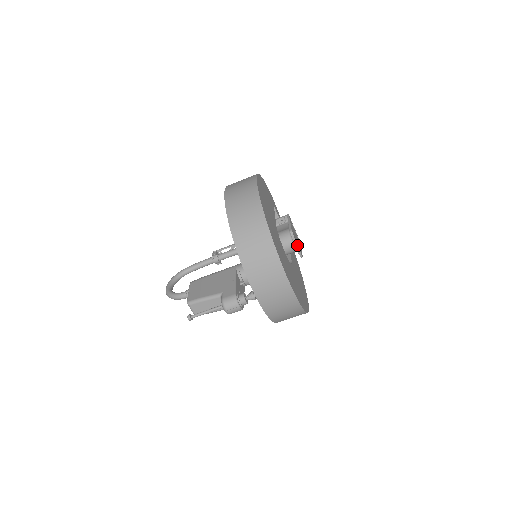
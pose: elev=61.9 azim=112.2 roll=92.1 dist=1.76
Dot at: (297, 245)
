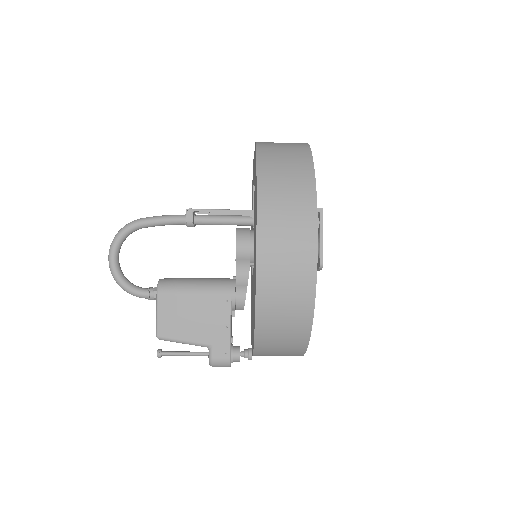
Dot at: occluded
